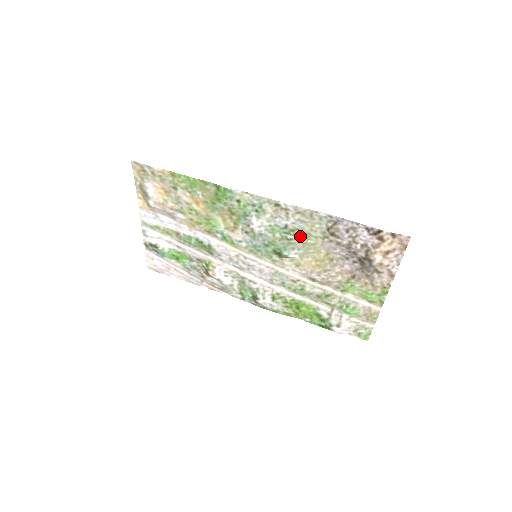
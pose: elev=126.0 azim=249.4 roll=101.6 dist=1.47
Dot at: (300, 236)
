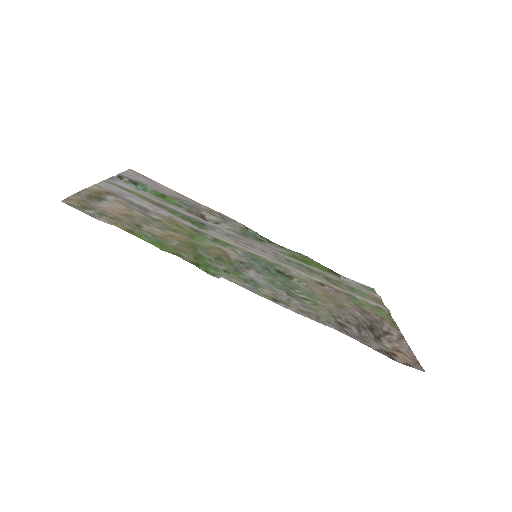
Dot at: (305, 299)
